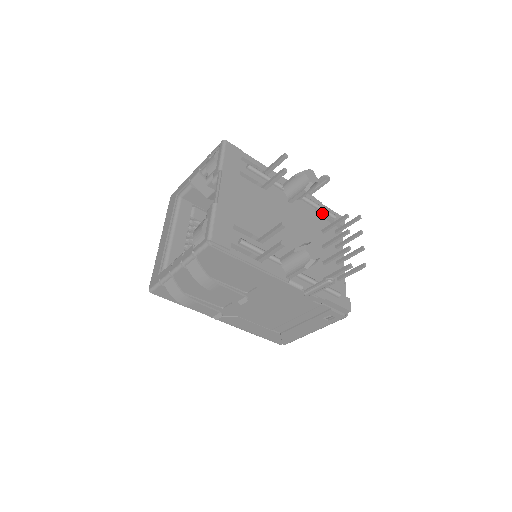
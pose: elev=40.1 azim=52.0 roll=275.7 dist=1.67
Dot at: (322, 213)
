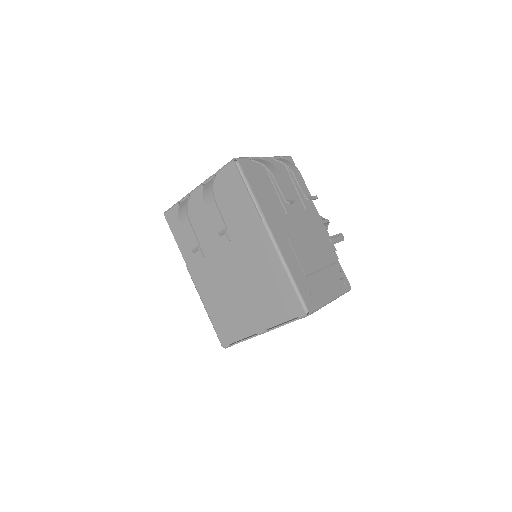
Dot at: occluded
